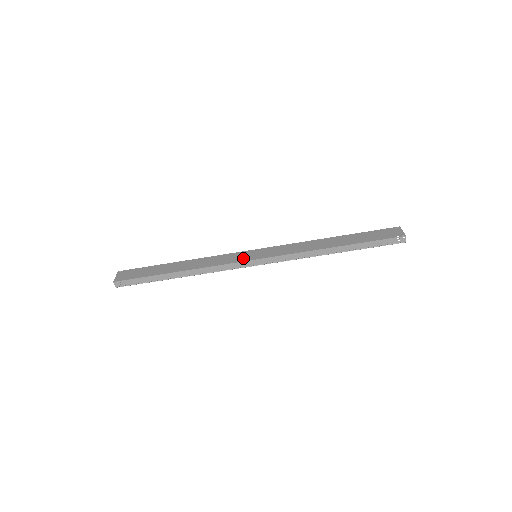
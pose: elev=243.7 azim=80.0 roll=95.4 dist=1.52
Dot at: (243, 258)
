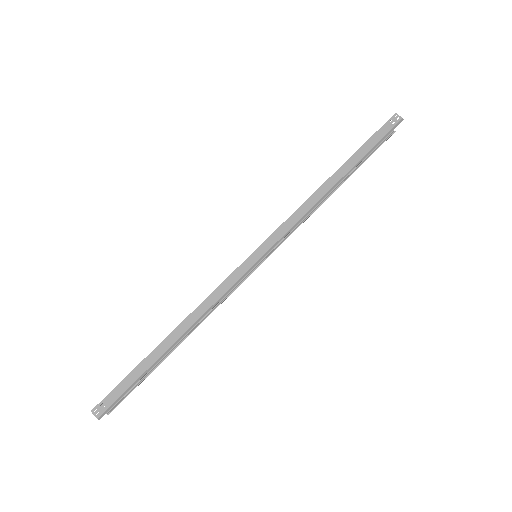
Dot at: (240, 265)
